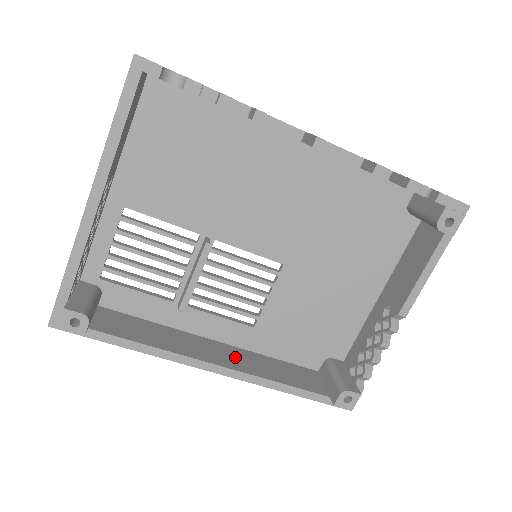
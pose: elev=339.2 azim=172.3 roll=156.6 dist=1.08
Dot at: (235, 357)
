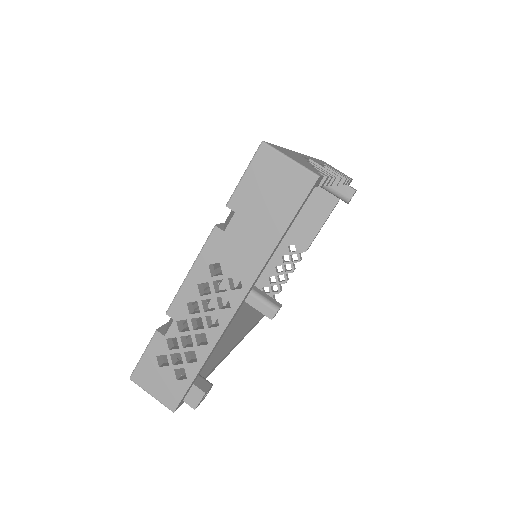
Dot at: (227, 328)
